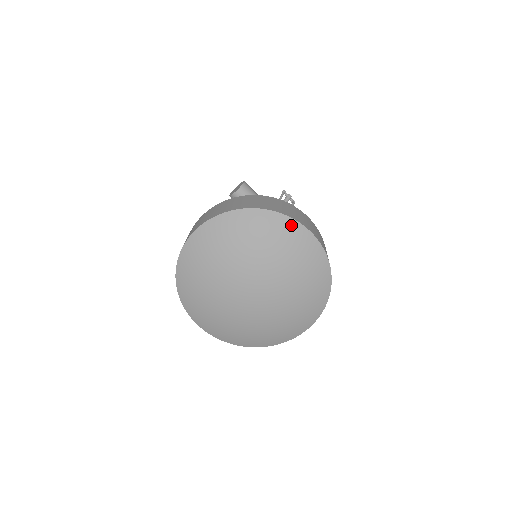
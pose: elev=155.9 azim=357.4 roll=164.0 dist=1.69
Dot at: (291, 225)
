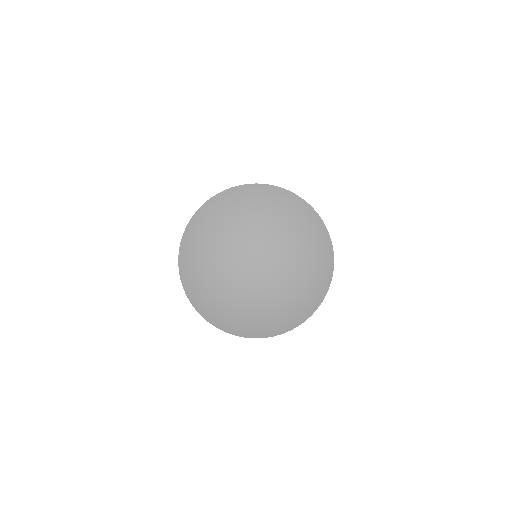
Dot at: (220, 198)
